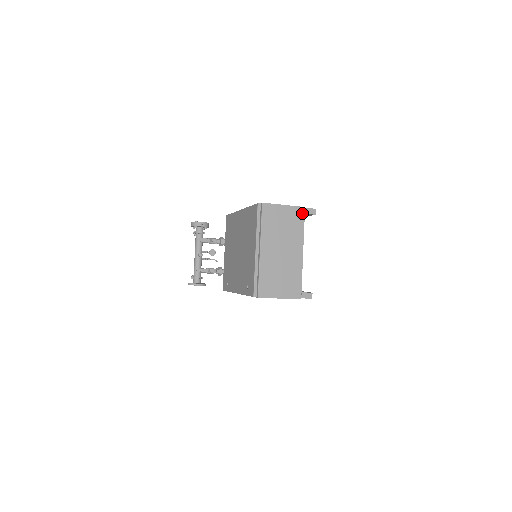
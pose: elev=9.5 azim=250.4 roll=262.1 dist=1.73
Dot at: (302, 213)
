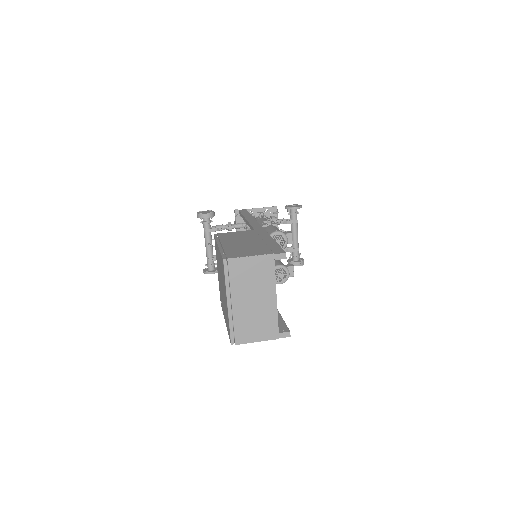
Dot at: (271, 260)
